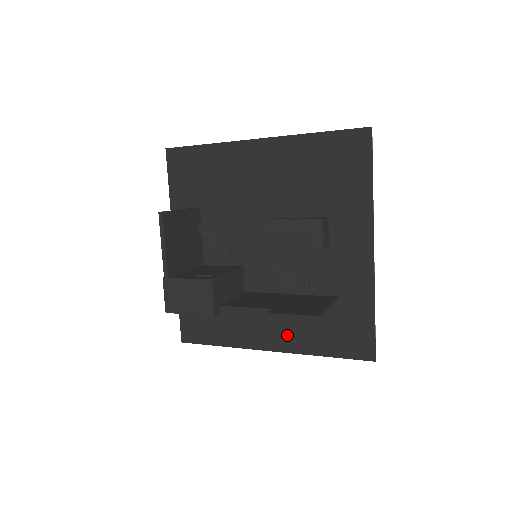
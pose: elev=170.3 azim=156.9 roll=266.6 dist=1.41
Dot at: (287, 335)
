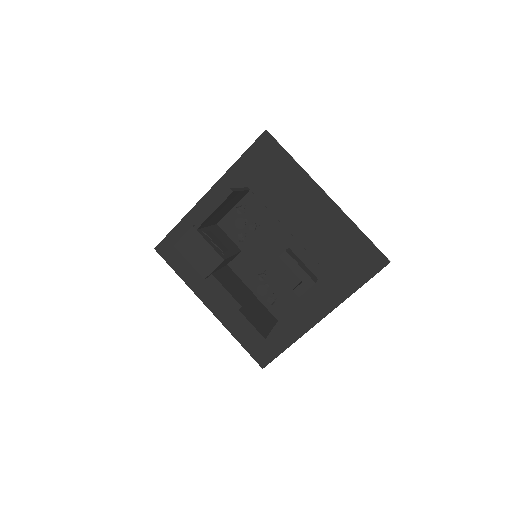
Dot at: (228, 311)
